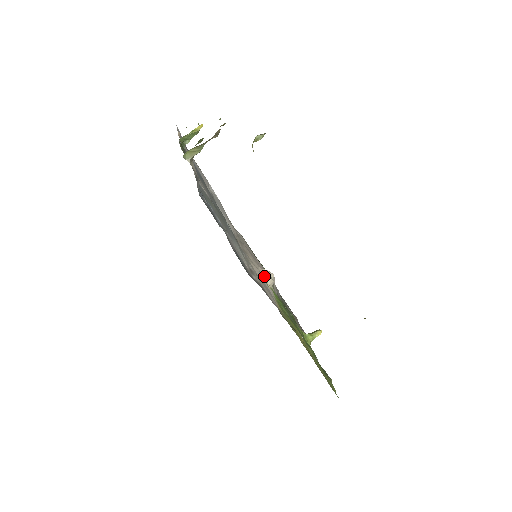
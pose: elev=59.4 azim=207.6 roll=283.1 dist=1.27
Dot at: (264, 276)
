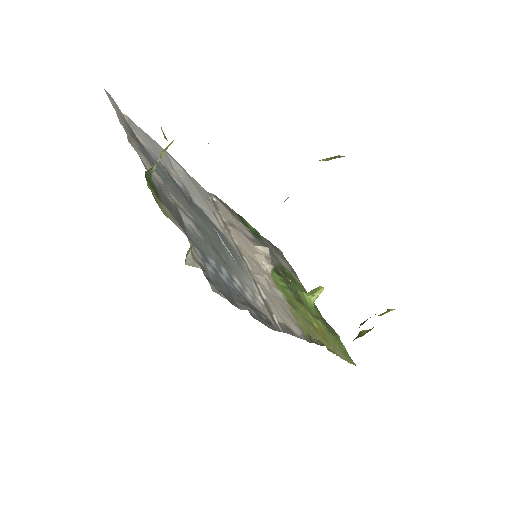
Dot at: (264, 267)
